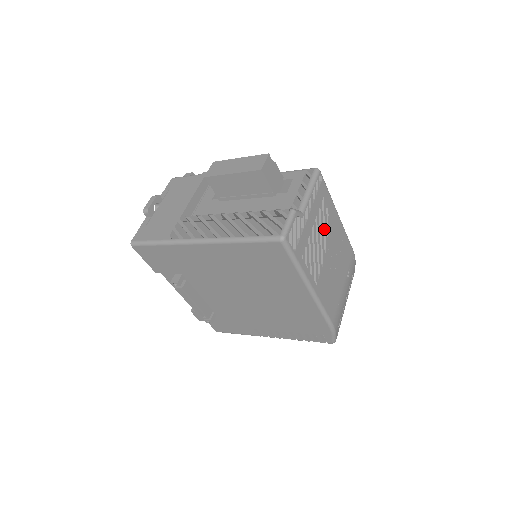
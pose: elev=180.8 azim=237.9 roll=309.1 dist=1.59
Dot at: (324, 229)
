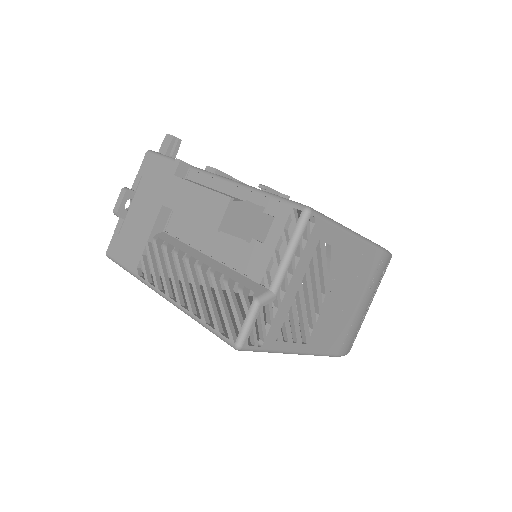
Dot at: (322, 274)
